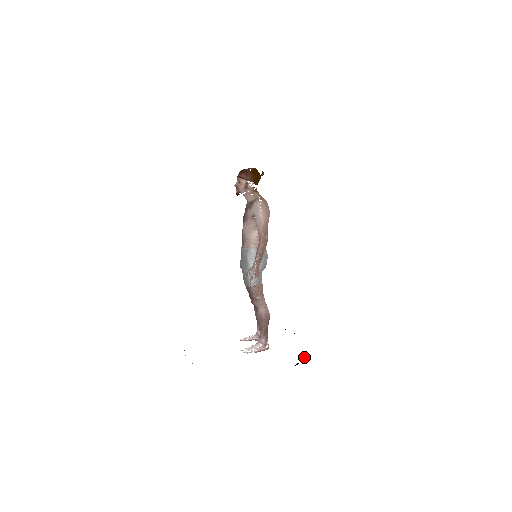
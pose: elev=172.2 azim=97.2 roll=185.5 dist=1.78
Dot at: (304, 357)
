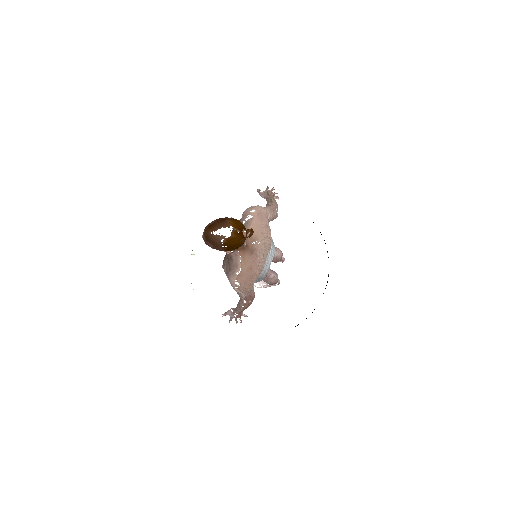
Dot at: occluded
